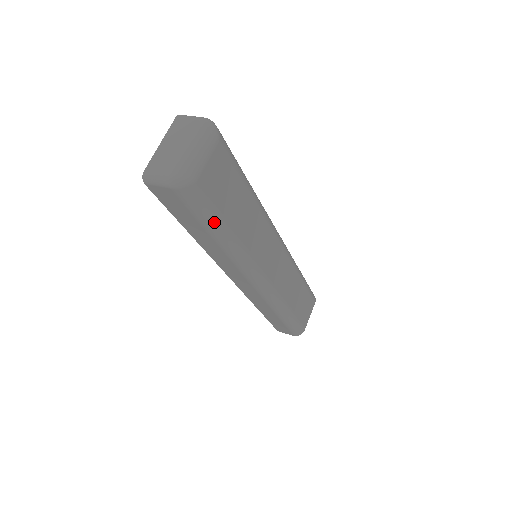
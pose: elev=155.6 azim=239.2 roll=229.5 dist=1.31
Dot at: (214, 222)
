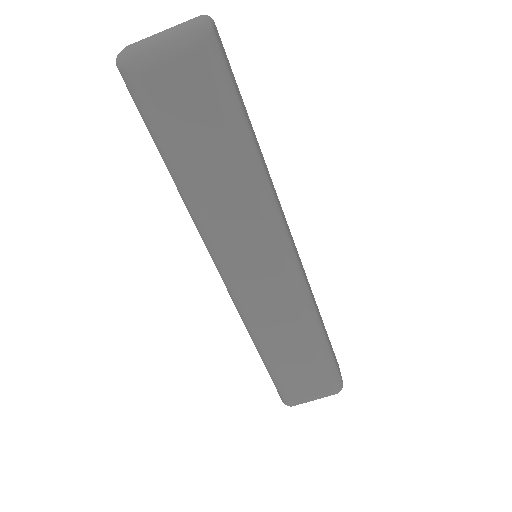
Dot at: (160, 144)
